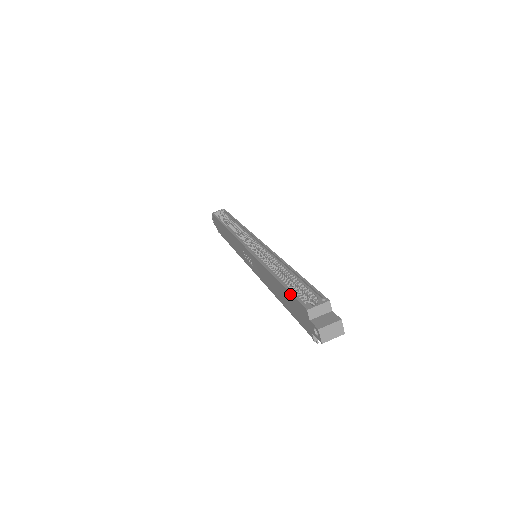
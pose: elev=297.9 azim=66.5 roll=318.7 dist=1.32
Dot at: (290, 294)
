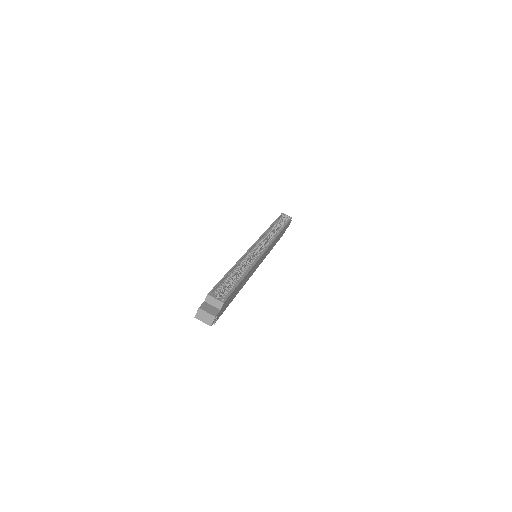
Dot at: (219, 282)
